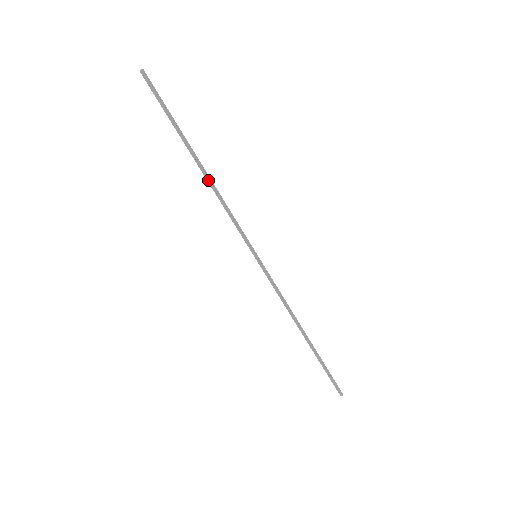
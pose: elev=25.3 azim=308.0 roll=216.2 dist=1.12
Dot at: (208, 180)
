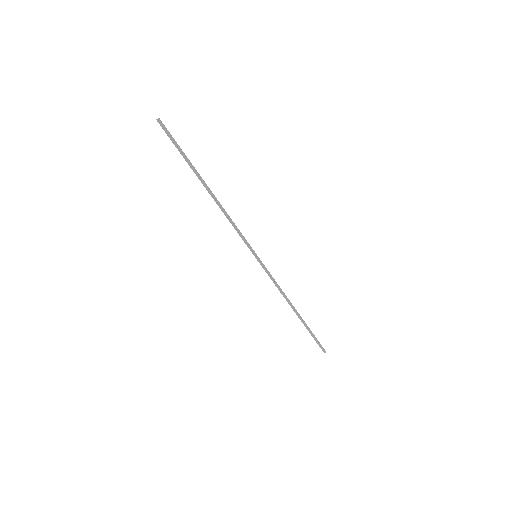
Dot at: (216, 201)
